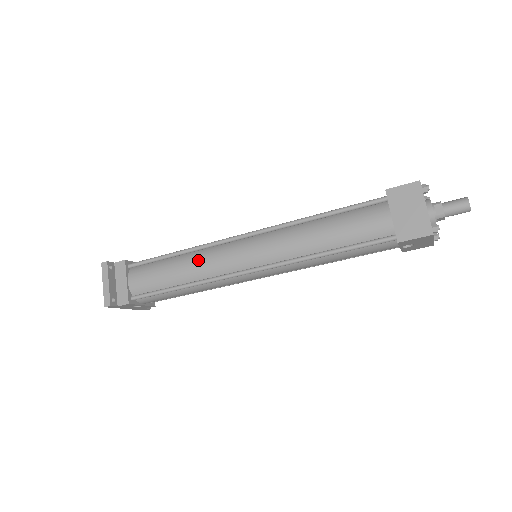
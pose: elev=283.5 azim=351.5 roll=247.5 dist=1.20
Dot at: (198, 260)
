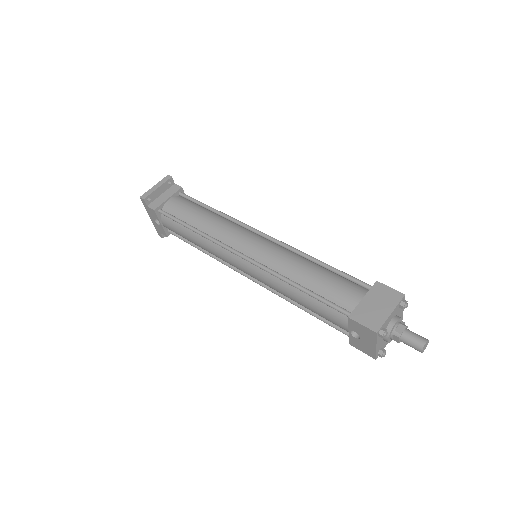
Dot at: (220, 222)
